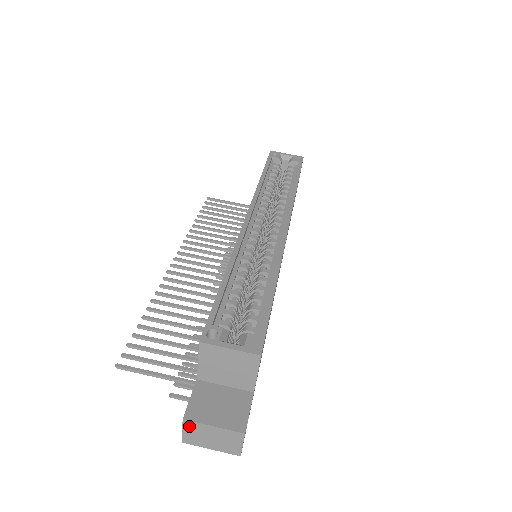
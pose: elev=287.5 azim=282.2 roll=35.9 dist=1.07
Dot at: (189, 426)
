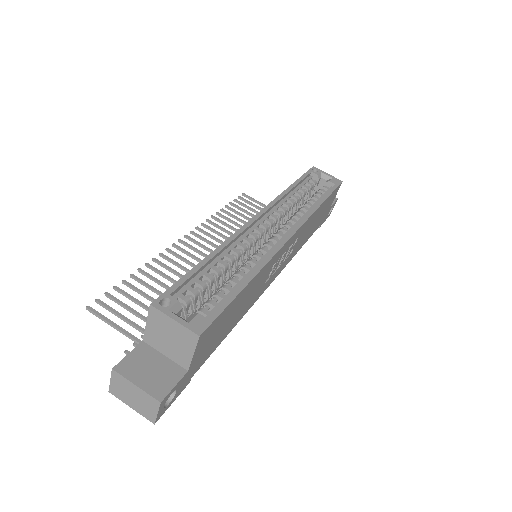
Dot at: (116, 378)
